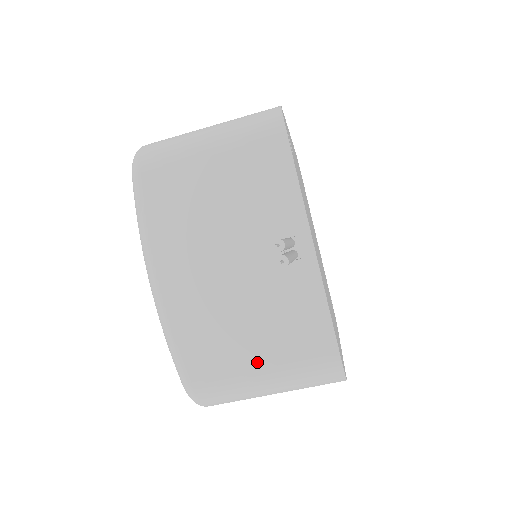
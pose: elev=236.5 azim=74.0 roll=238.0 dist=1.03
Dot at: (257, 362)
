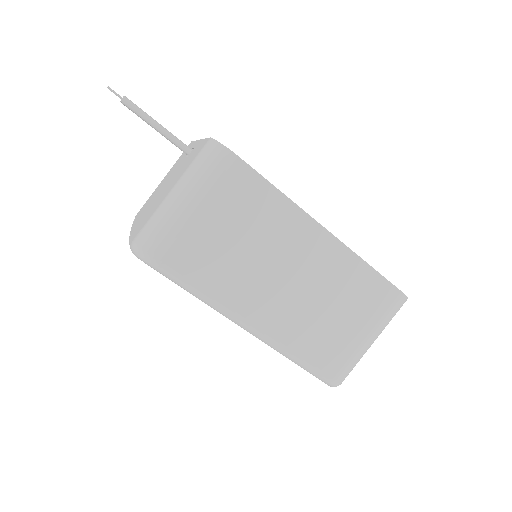
Dot at: (168, 192)
